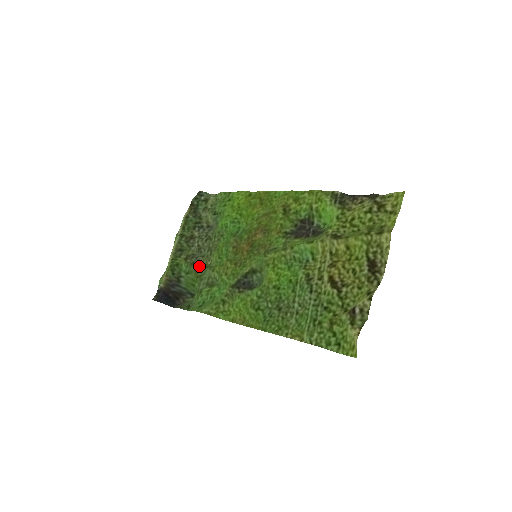
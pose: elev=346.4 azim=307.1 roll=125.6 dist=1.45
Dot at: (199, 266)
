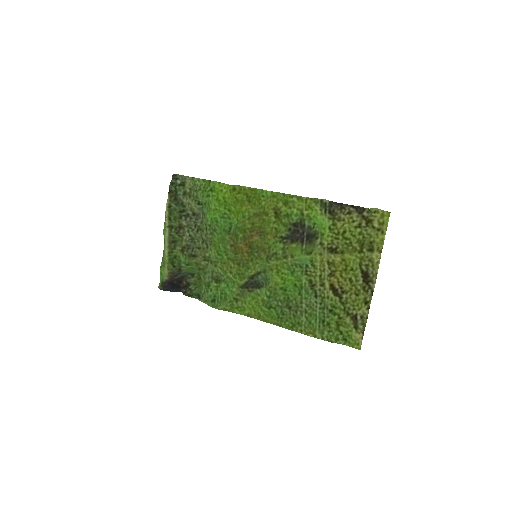
Dot at: (198, 259)
